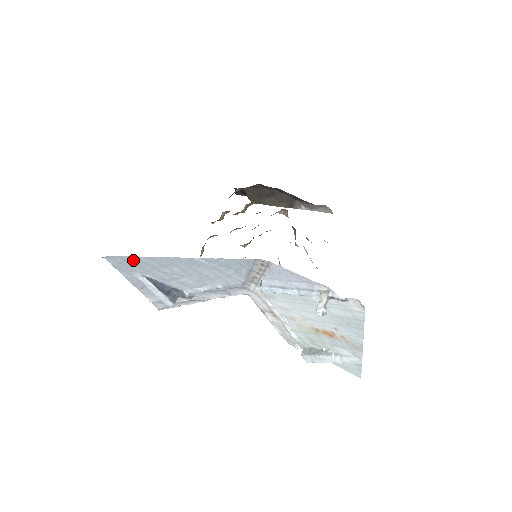
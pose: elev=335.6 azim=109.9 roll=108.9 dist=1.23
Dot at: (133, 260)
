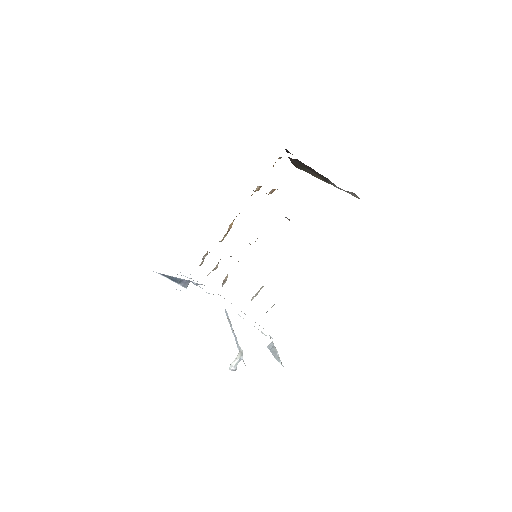
Dot at: occluded
